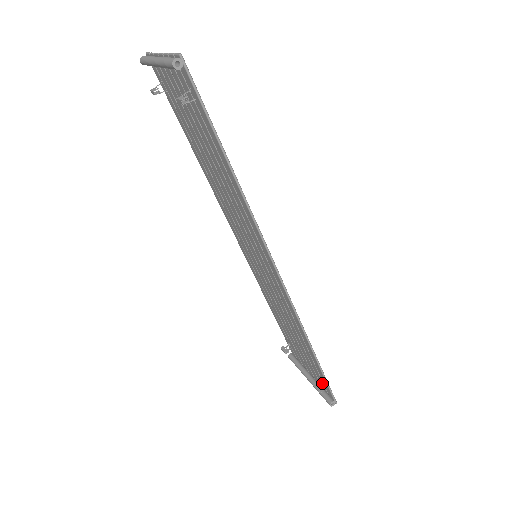
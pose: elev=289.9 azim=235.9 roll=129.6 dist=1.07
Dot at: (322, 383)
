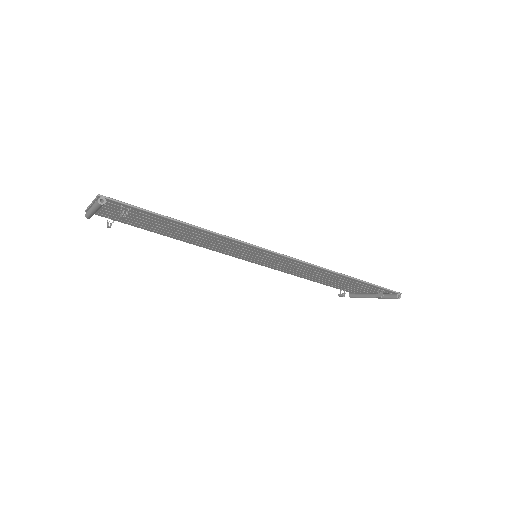
Dot at: (378, 290)
